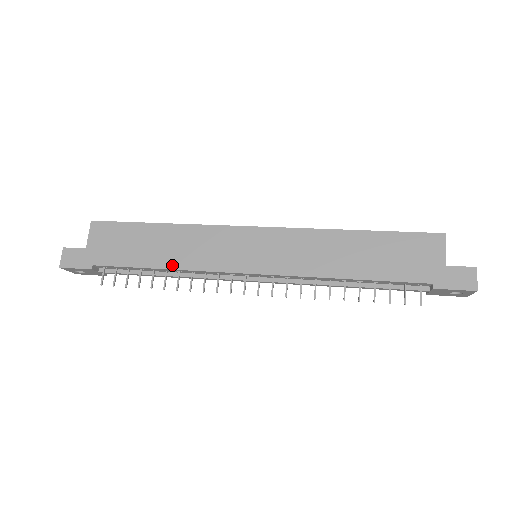
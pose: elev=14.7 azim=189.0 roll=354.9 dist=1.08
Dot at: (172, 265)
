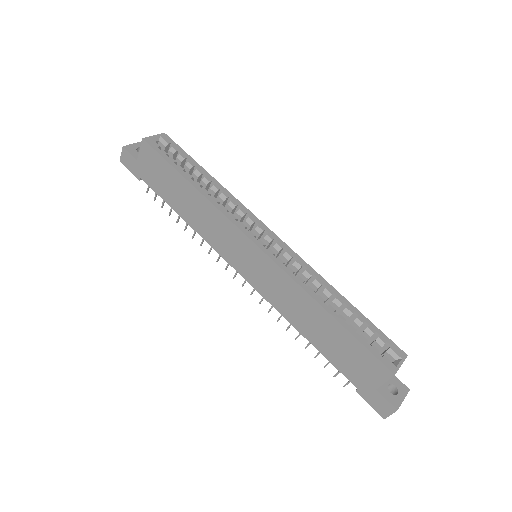
Dot at: (190, 223)
